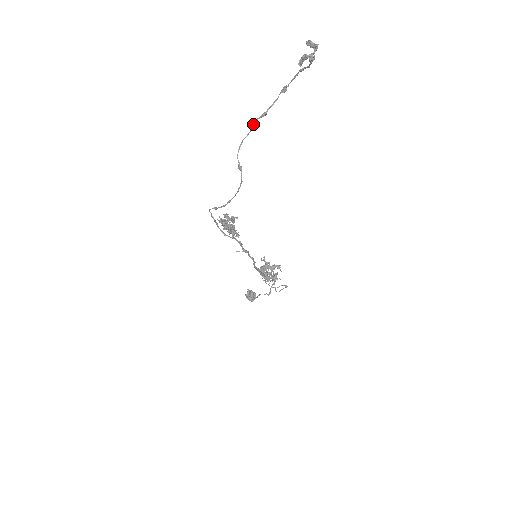
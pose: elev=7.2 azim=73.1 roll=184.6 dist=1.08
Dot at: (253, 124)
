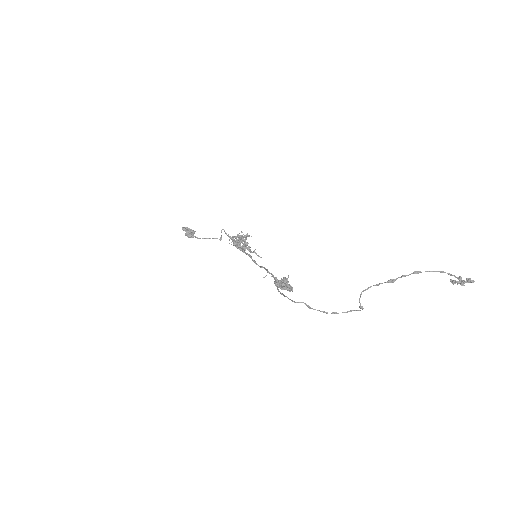
Dot at: (379, 284)
